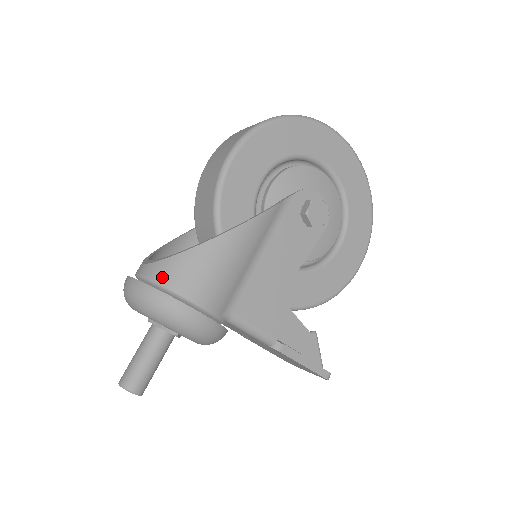
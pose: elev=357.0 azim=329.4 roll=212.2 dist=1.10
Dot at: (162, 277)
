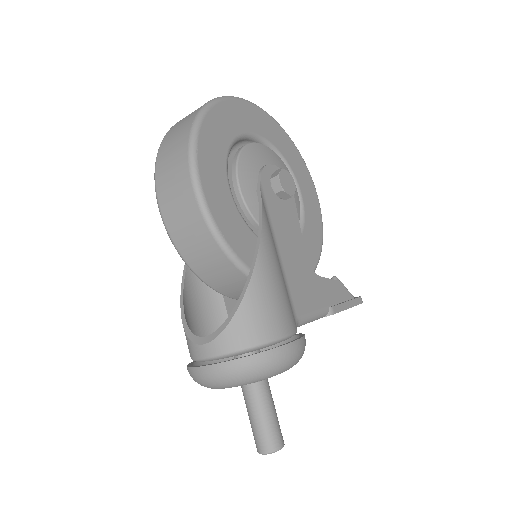
Dot at: (242, 342)
